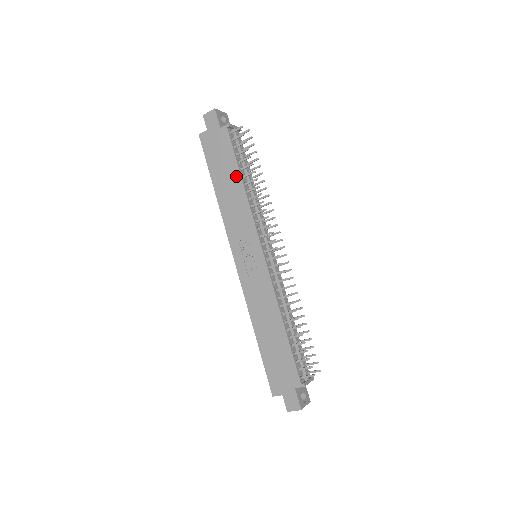
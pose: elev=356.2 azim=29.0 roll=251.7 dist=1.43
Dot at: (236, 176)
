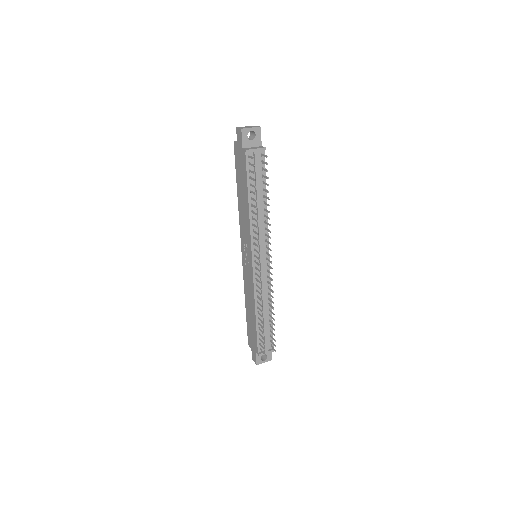
Dot at: (246, 195)
